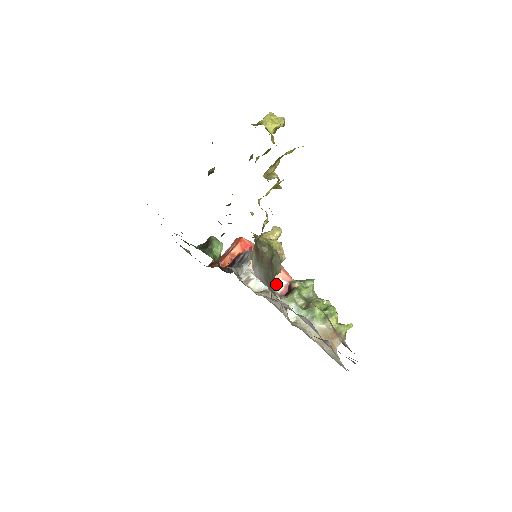
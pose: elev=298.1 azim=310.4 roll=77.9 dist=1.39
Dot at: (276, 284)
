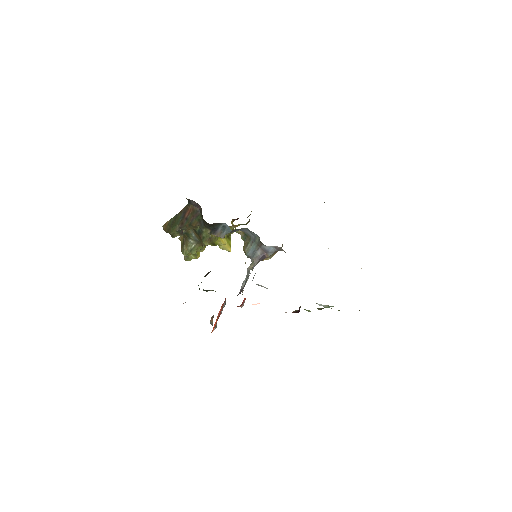
Dot at: occluded
